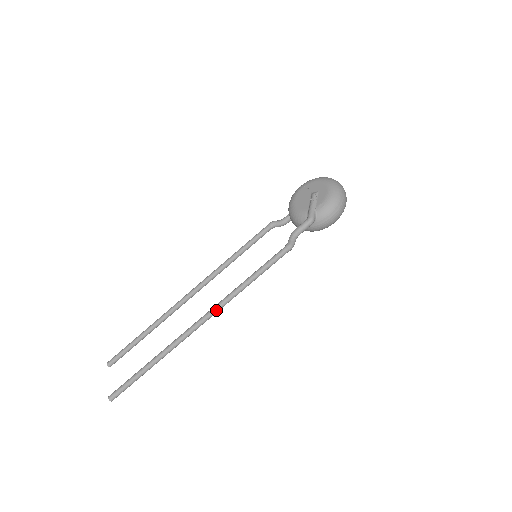
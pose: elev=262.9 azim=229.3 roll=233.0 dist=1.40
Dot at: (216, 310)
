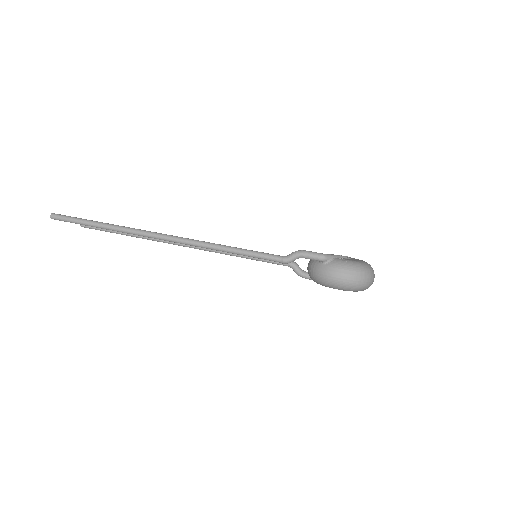
Dot at: (185, 240)
